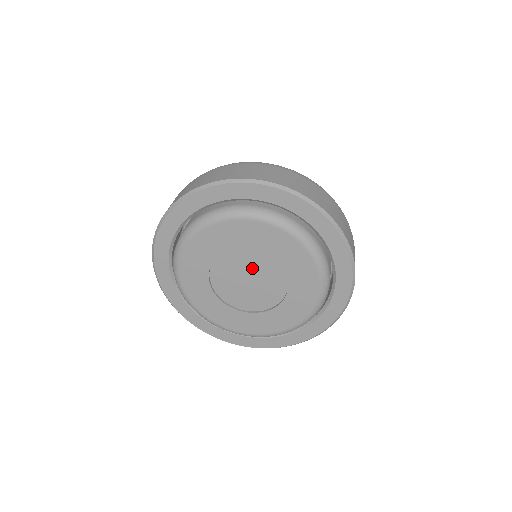
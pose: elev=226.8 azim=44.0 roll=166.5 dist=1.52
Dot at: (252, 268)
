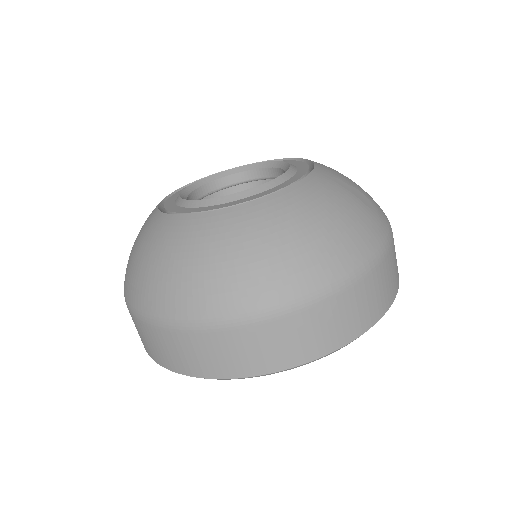
Dot at: occluded
